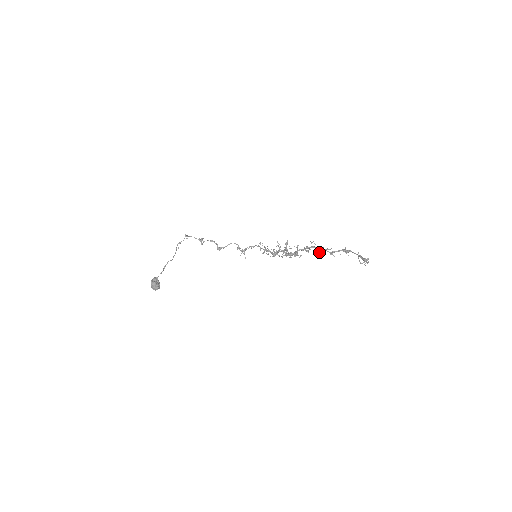
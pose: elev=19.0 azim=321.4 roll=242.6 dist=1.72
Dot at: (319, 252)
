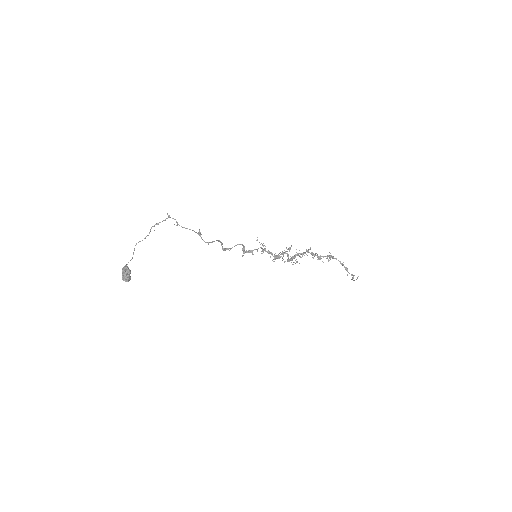
Dot at: (313, 258)
